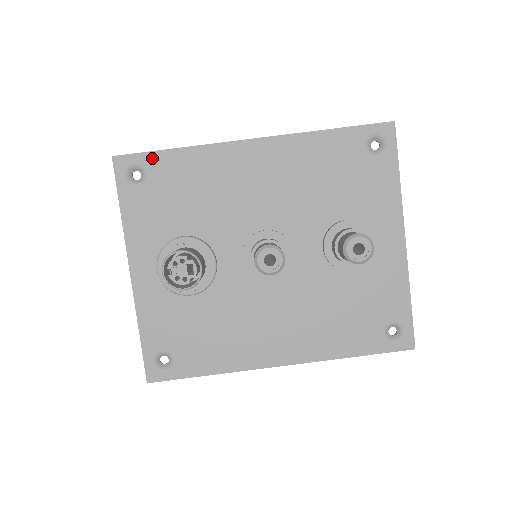
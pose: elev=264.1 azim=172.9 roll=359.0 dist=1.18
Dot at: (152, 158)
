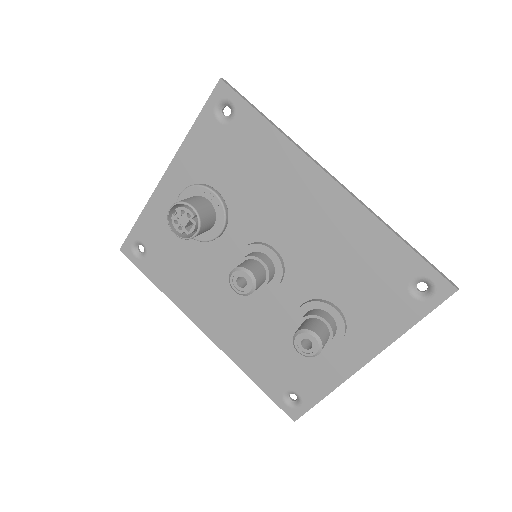
Dot at: (247, 111)
